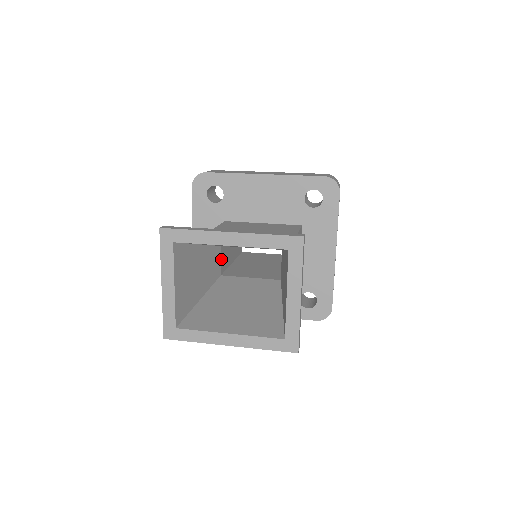
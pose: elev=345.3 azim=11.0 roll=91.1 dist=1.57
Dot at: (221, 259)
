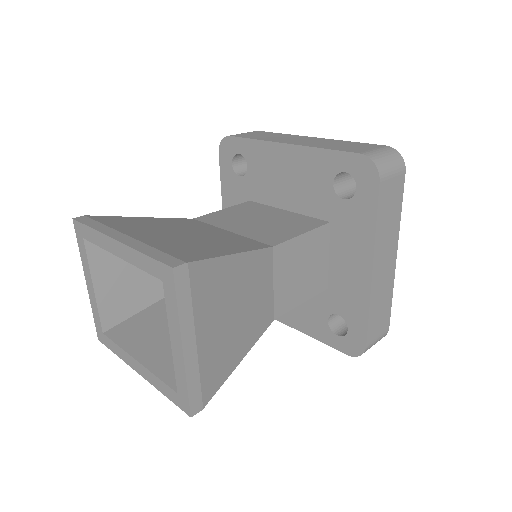
Dot at: occluded
